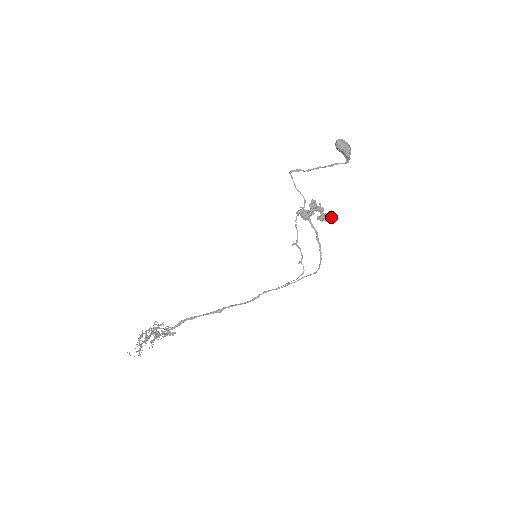
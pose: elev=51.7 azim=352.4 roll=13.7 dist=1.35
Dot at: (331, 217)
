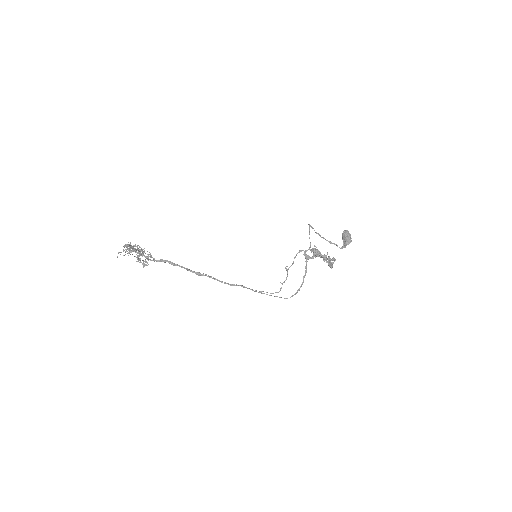
Dot at: (332, 265)
